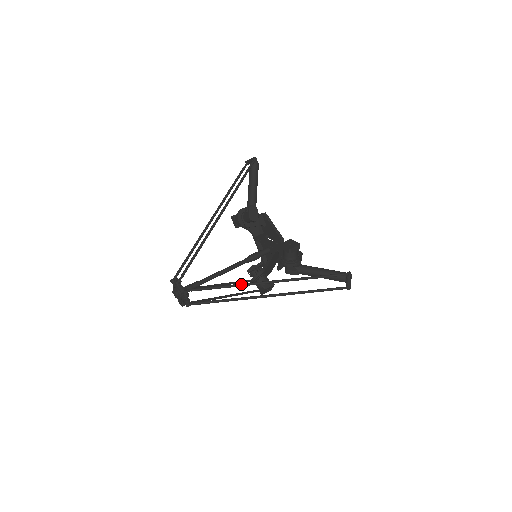
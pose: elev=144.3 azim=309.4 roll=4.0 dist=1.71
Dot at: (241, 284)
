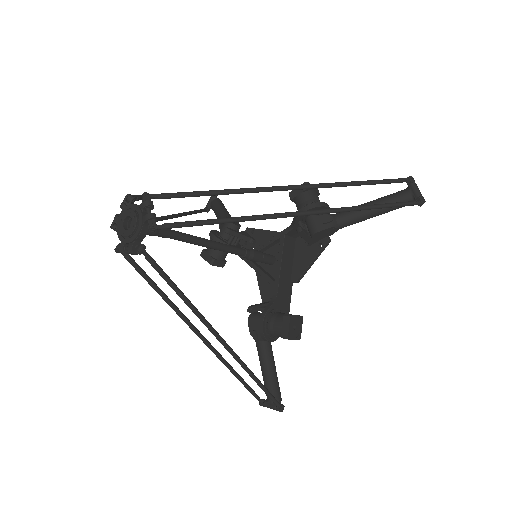
Dot at: (249, 188)
